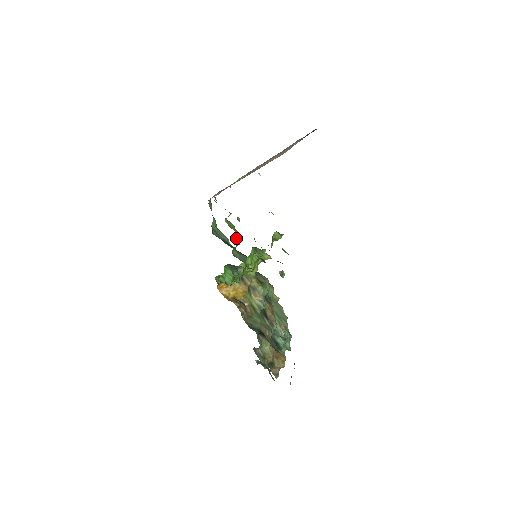
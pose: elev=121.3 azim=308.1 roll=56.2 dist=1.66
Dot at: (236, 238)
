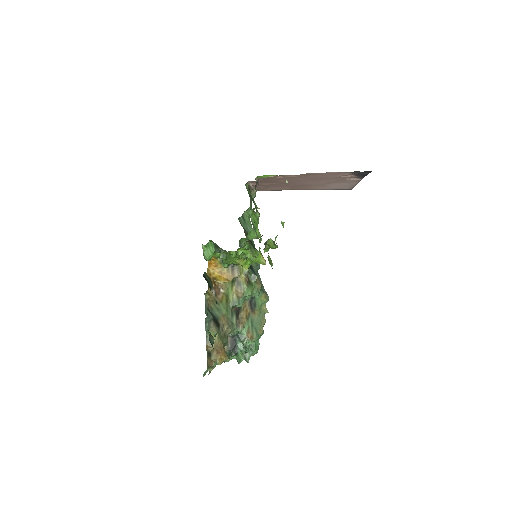
Dot at: (249, 231)
